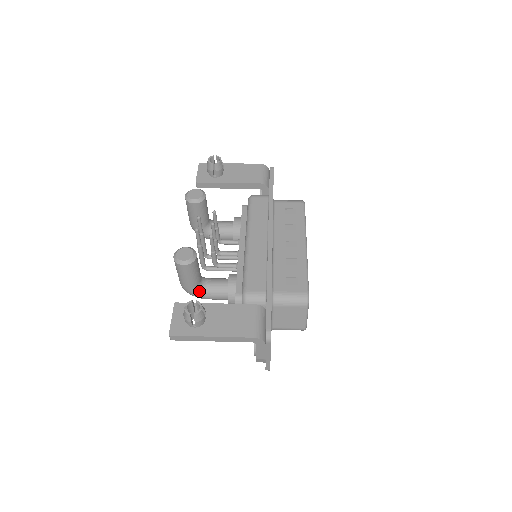
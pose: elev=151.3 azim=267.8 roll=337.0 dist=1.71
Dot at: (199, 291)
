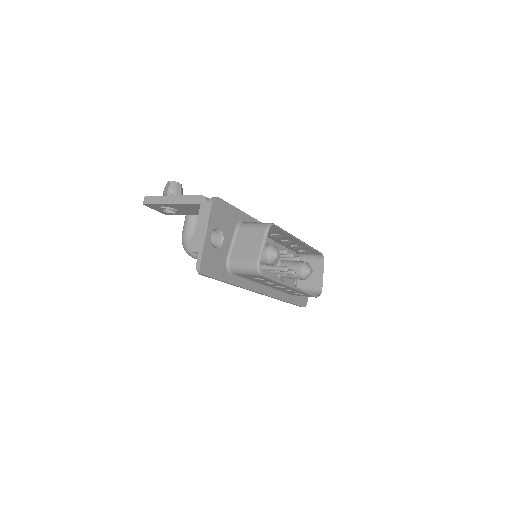
Dot at: (191, 240)
